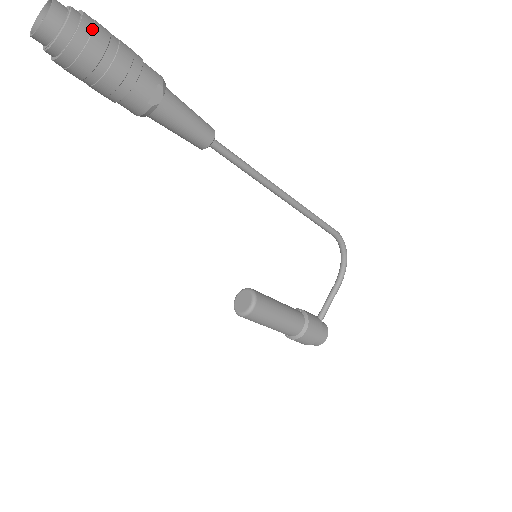
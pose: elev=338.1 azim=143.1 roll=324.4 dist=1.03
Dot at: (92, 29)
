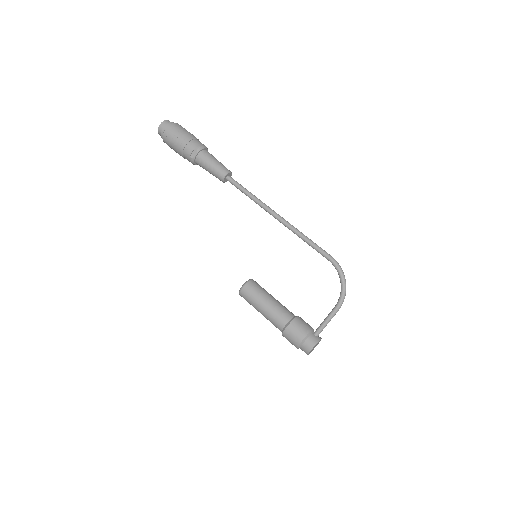
Dot at: (172, 128)
